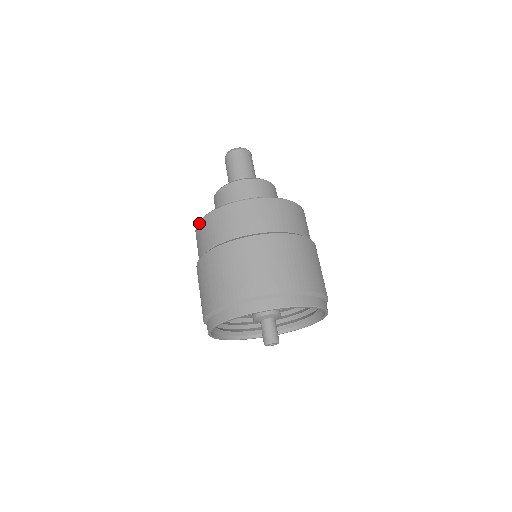
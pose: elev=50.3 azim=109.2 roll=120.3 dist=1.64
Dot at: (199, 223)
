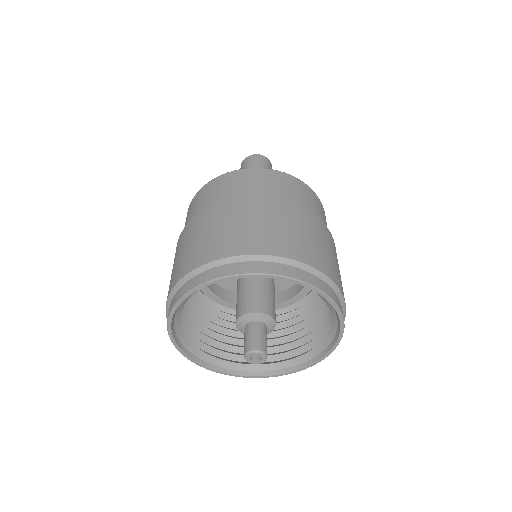
Dot at: (204, 186)
